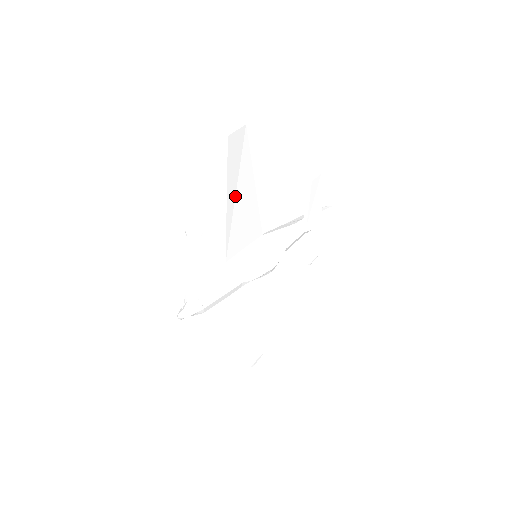
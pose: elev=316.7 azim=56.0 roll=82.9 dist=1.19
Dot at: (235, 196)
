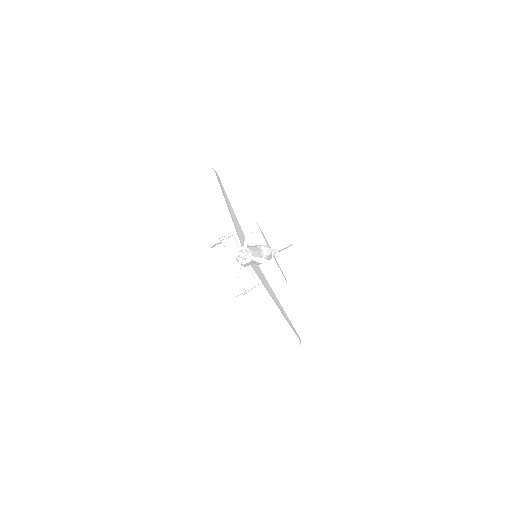
Dot at: (229, 210)
